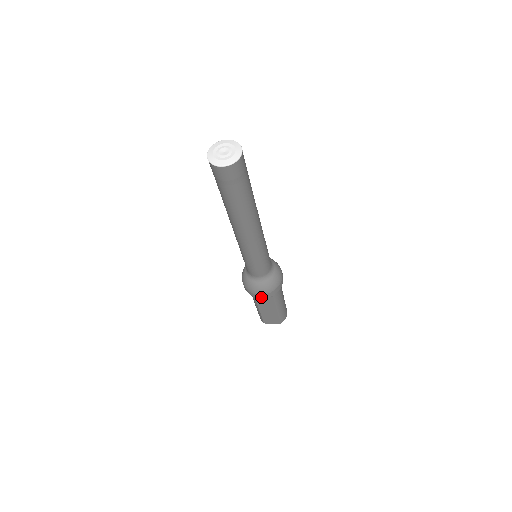
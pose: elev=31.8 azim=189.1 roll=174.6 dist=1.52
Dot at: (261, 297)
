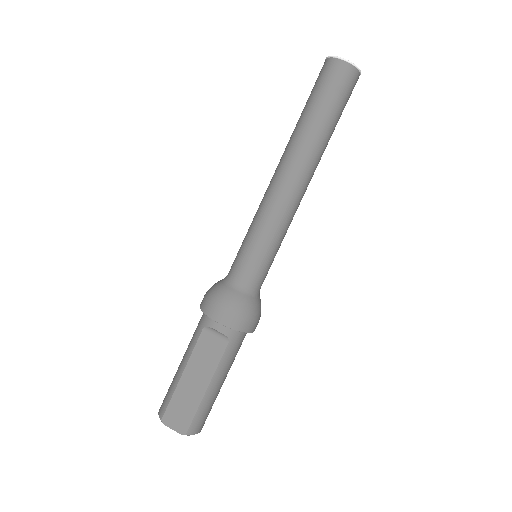
Dot at: (221, 320)
